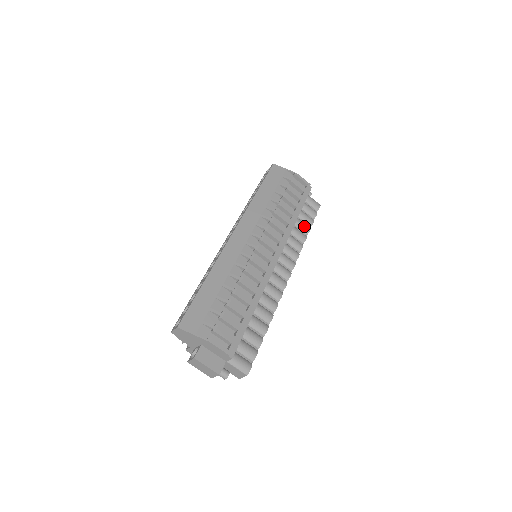
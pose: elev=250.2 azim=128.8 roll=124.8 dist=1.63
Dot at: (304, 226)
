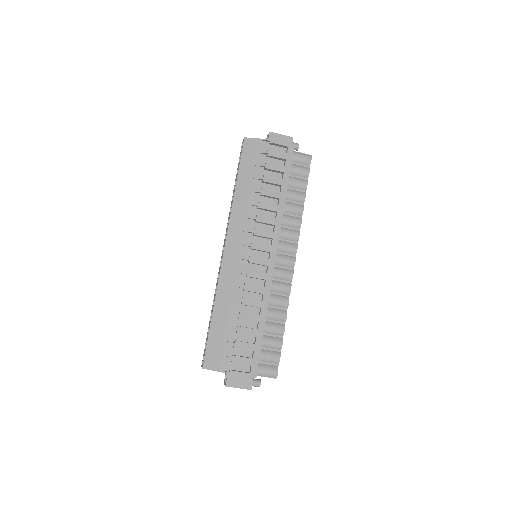
Dot at: (297, 196)
